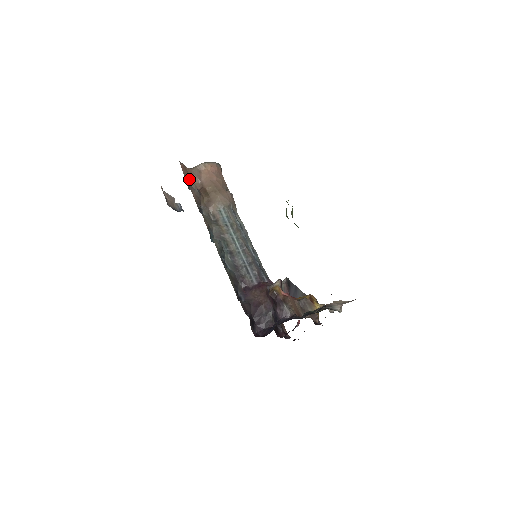
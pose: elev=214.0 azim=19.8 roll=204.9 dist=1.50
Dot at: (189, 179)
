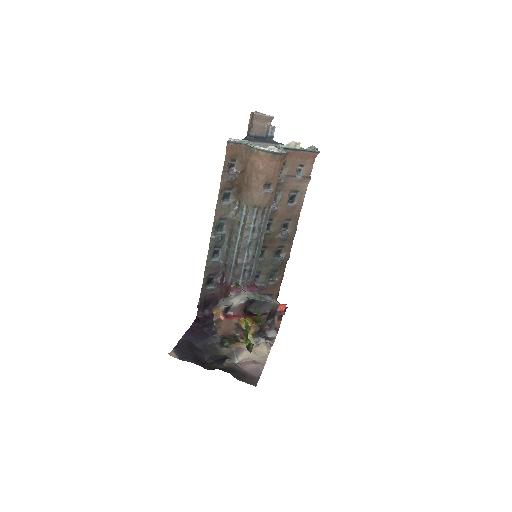
Dot at: (236, 157)
